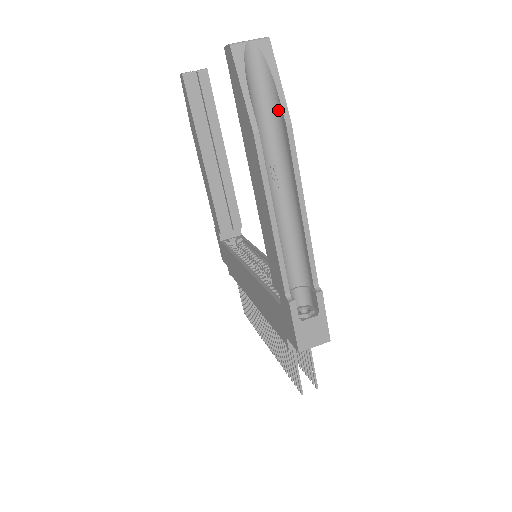
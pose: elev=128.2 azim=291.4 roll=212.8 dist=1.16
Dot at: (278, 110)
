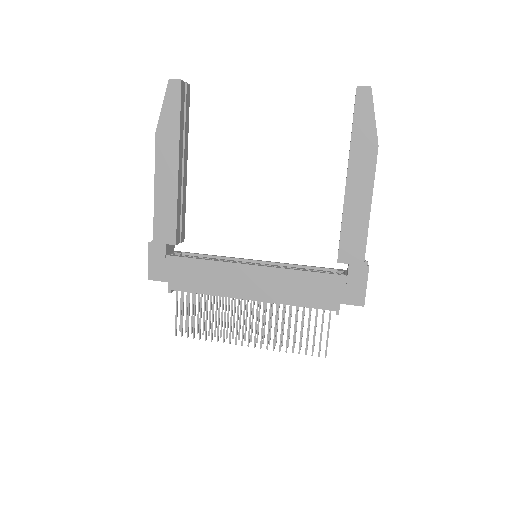
Dot at: occluded
